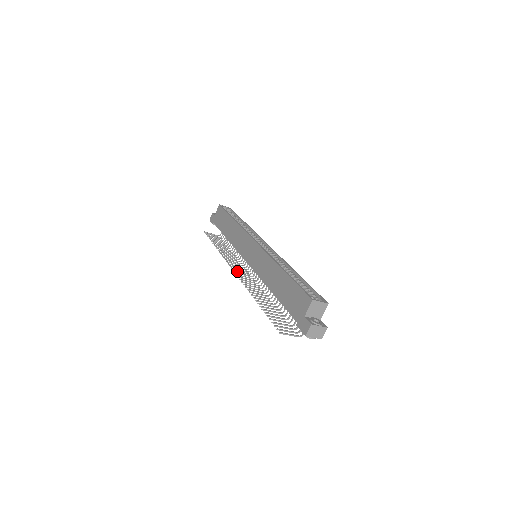
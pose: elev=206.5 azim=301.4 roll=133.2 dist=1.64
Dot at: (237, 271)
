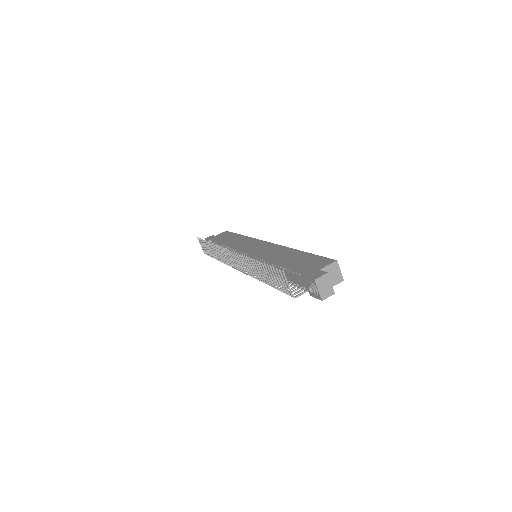
Dot at: (230, 254)
